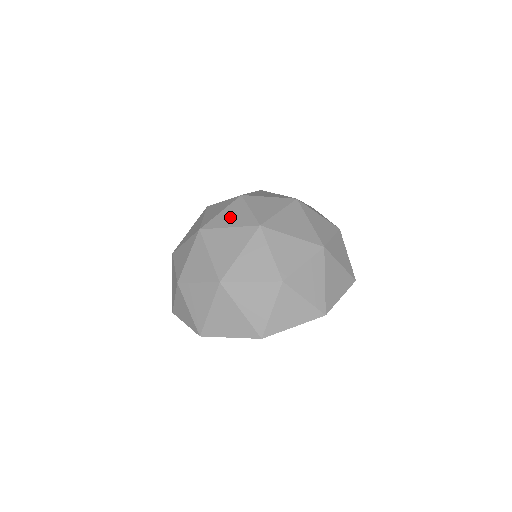
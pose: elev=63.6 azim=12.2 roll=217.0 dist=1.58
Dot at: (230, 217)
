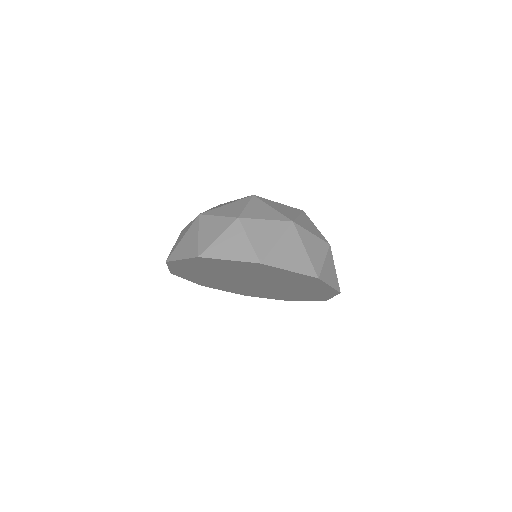
Dot at: occluded
